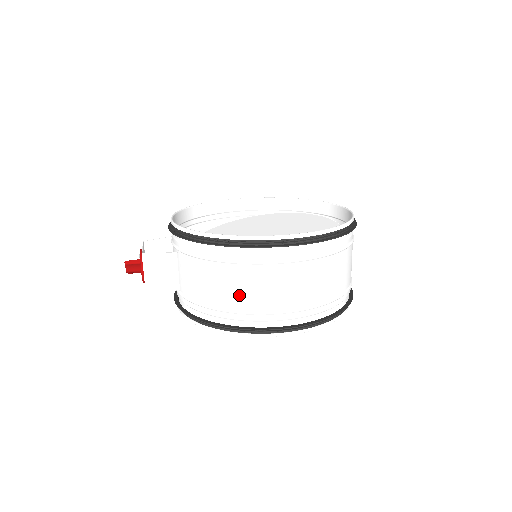
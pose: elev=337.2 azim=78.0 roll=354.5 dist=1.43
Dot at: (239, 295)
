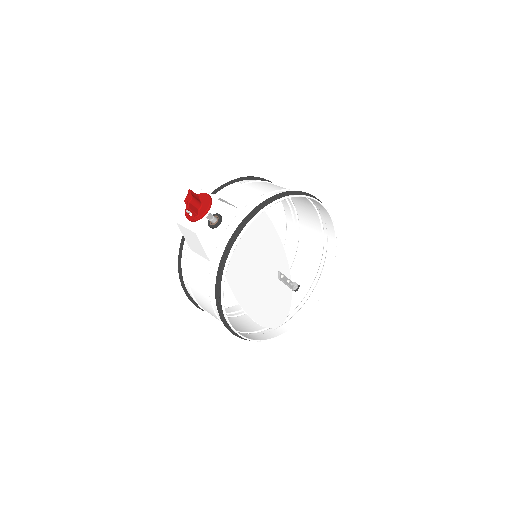
Dot at: occluded
